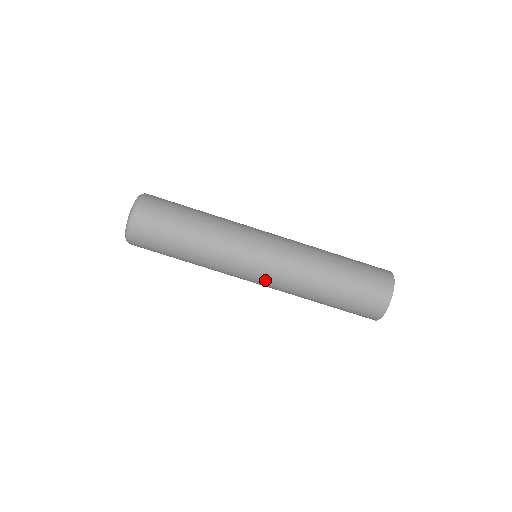
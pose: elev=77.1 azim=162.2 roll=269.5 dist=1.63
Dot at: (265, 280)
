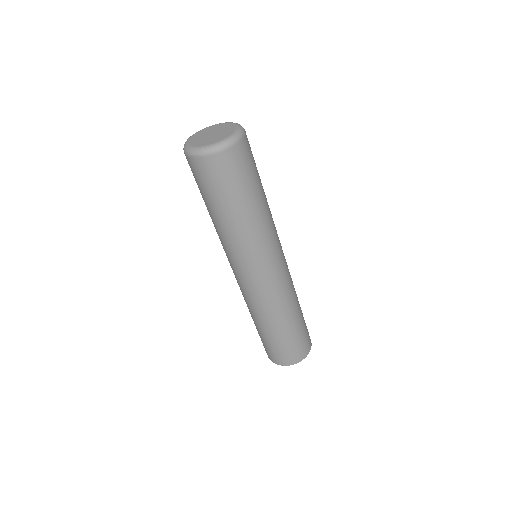
Dot at: (253, 285)
